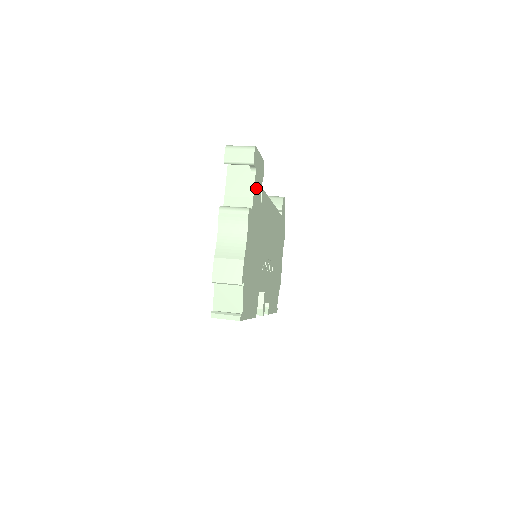
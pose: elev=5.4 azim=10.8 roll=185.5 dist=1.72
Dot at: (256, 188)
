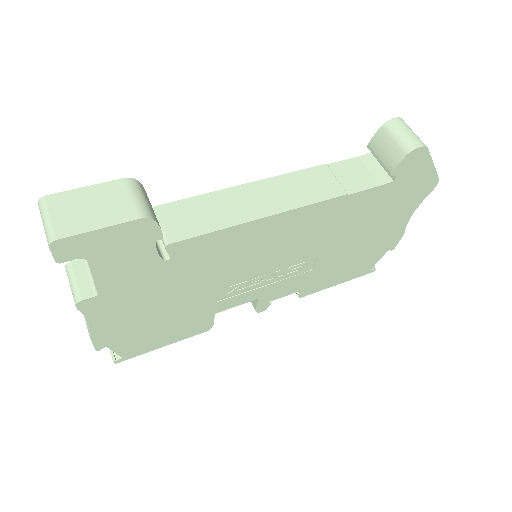
Dot at: (111, 268)
